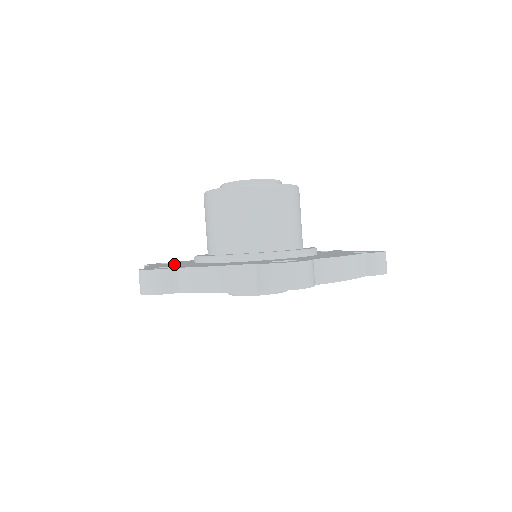
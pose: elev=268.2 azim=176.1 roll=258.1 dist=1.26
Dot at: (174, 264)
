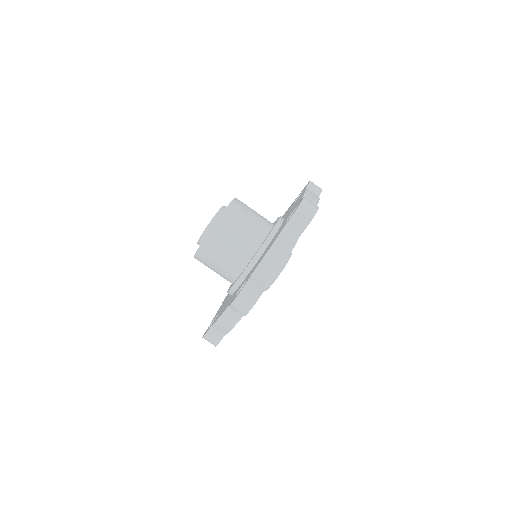
Dot at: occluded
